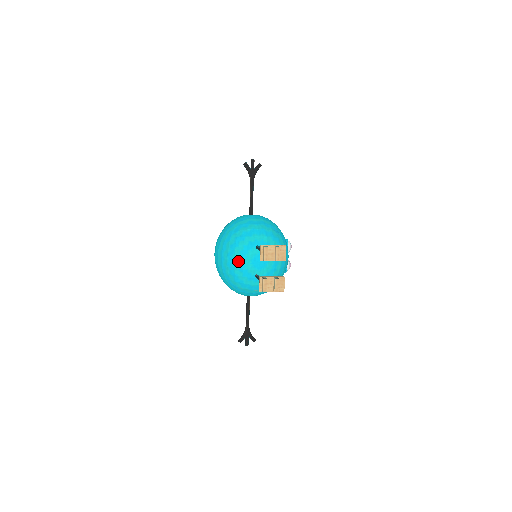
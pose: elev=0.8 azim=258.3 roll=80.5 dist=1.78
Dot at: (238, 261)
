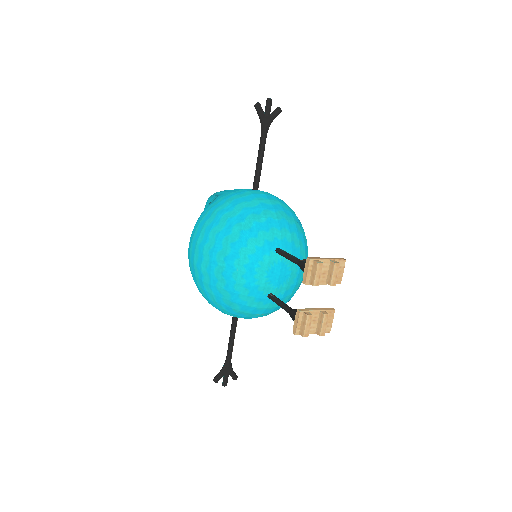
Dot at: (244, 271)
